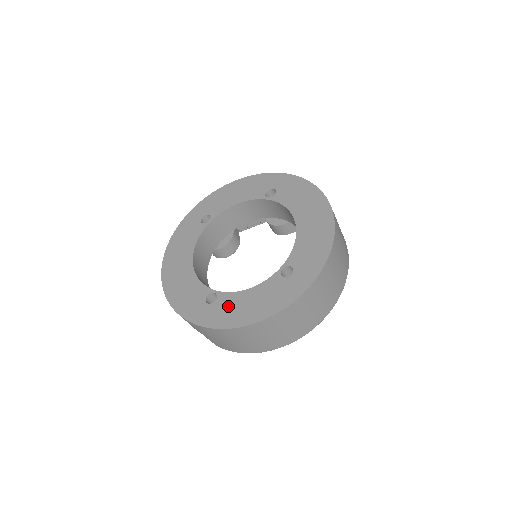
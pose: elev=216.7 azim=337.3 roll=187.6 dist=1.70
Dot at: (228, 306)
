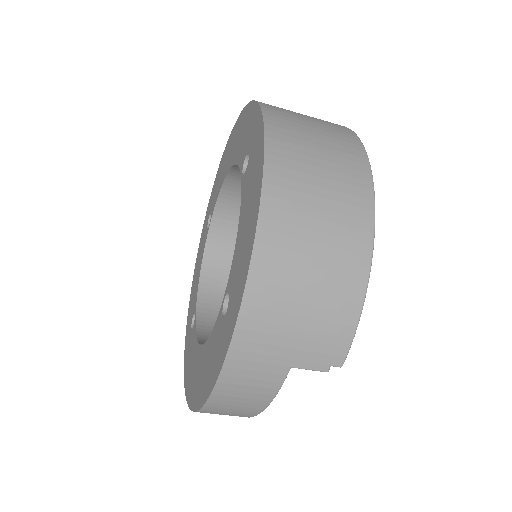
Dot at: (237, 267)
